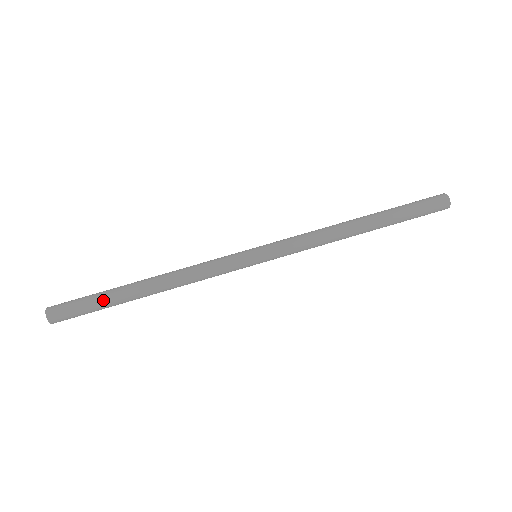
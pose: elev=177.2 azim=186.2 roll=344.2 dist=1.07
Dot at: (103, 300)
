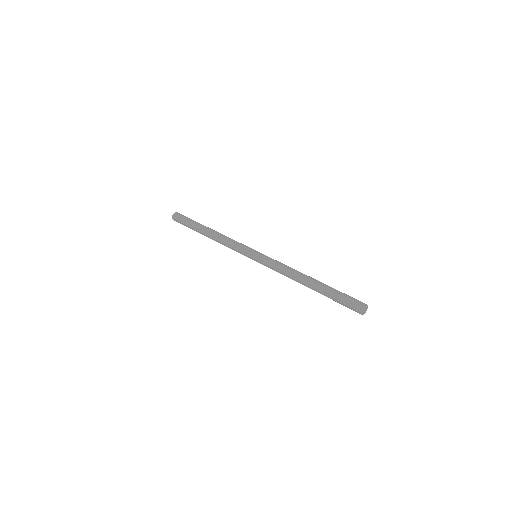
Dot at: (192, 224)
